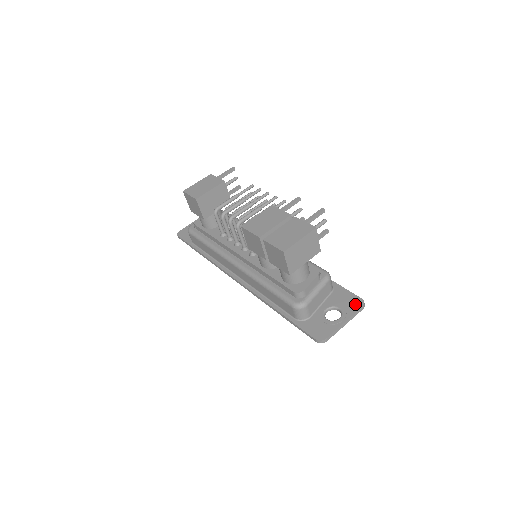
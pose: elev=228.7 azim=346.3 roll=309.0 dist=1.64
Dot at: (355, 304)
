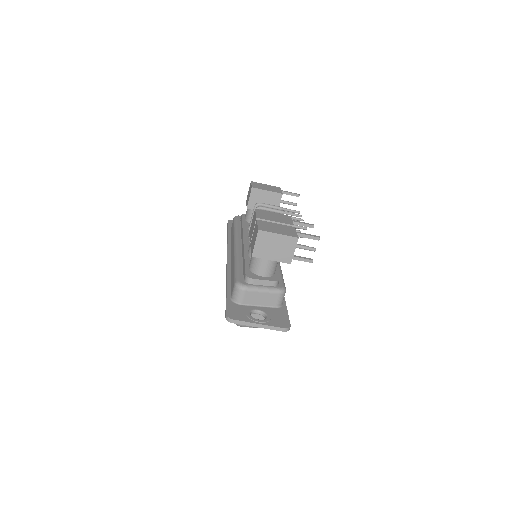
Dot at: (281, 323)
